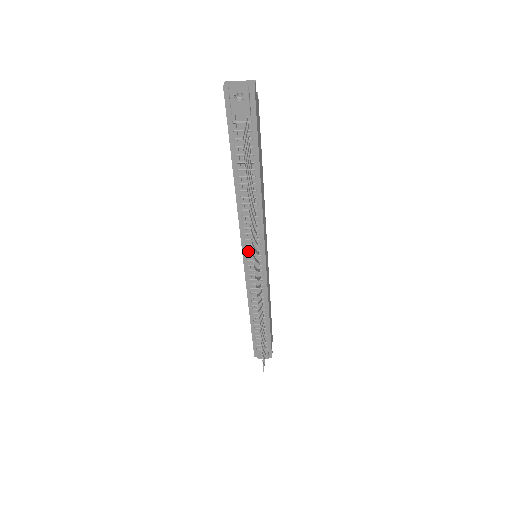
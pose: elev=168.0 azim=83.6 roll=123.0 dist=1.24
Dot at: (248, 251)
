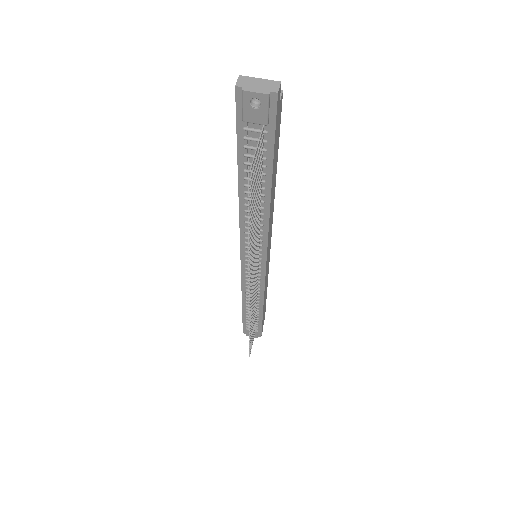
Dot at: (247, 252)
